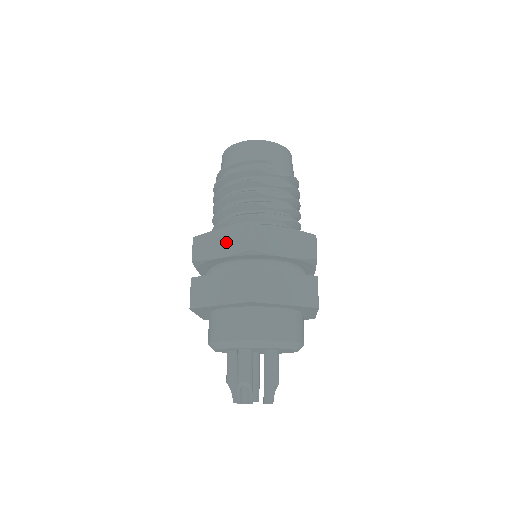
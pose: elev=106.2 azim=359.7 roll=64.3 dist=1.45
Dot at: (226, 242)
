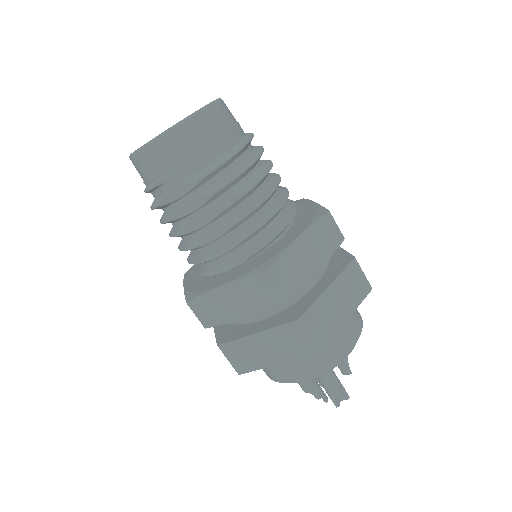
Dot at: occluded
